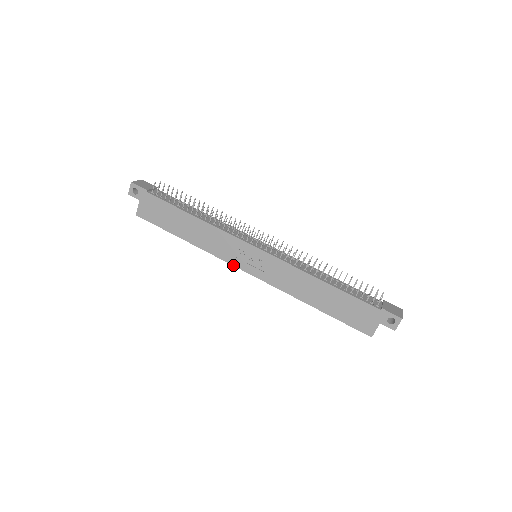
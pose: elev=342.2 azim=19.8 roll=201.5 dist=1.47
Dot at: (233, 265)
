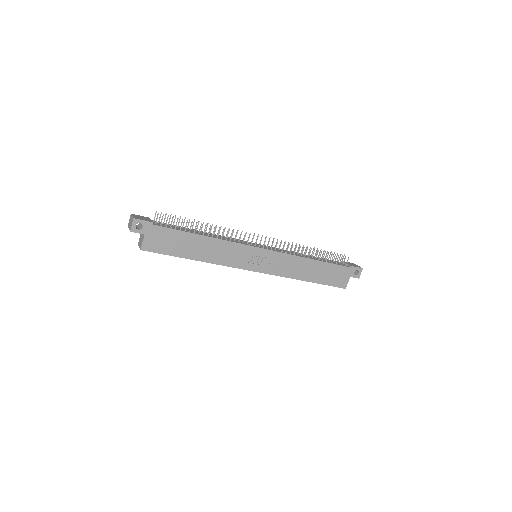
Dot at: (243, 269)
